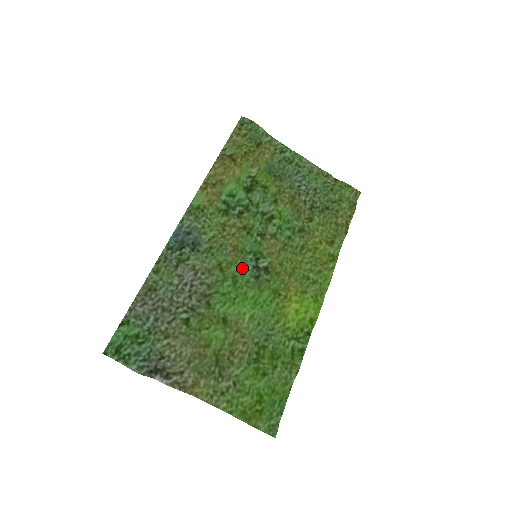
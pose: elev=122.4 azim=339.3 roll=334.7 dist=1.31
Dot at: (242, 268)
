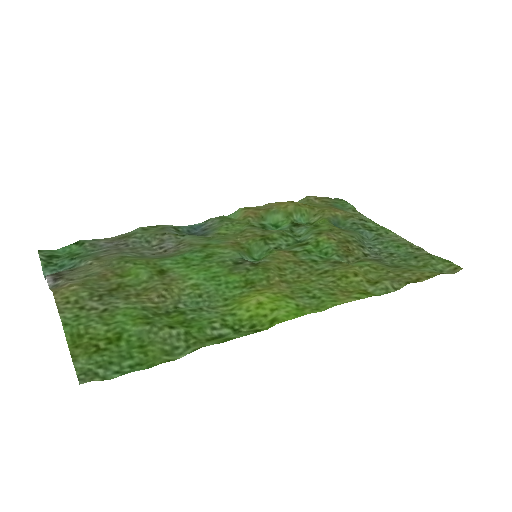
Dot at: (229, 254)
